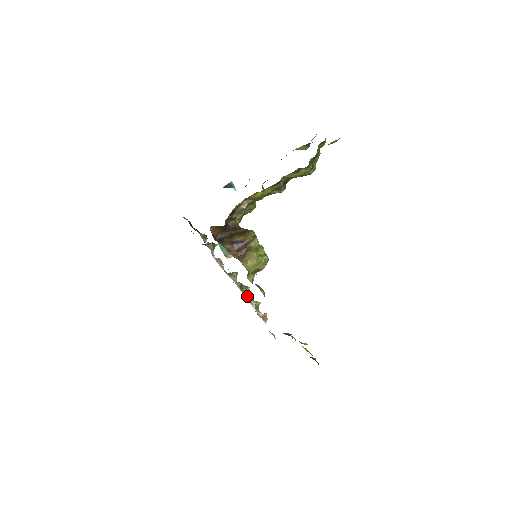
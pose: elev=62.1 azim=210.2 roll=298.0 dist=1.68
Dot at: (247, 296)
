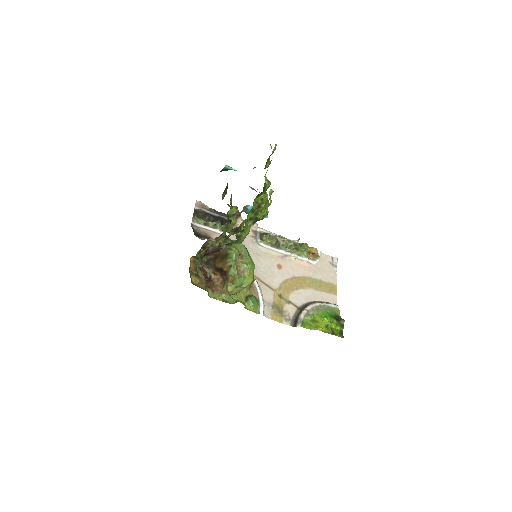
Dot at: (286, 249)
